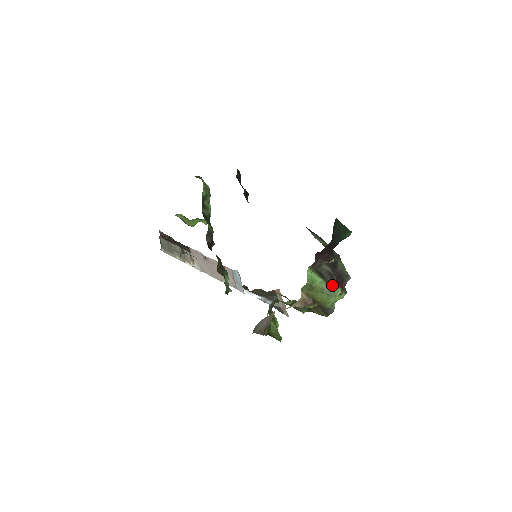
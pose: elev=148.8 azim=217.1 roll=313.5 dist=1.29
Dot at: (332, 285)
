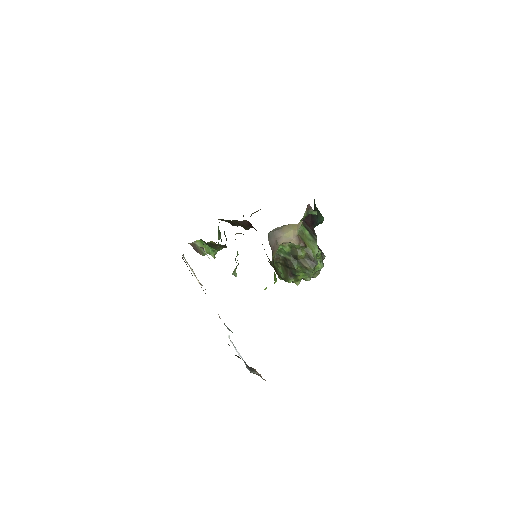
Dot at: (315, 239)
